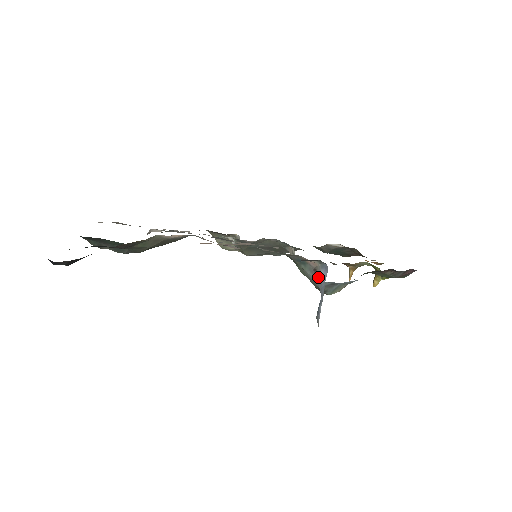
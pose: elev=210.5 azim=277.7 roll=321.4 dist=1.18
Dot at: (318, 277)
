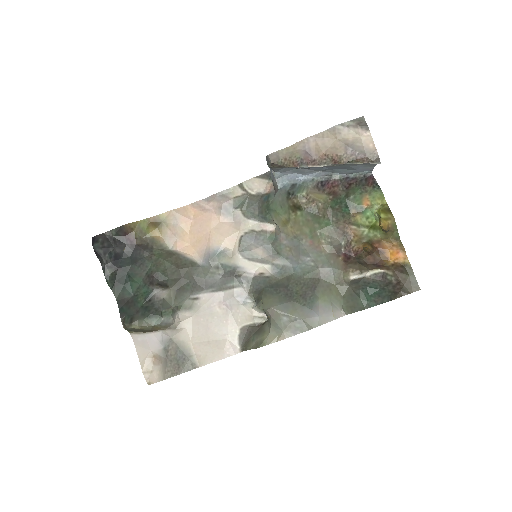
Dot at: (273, 181)
